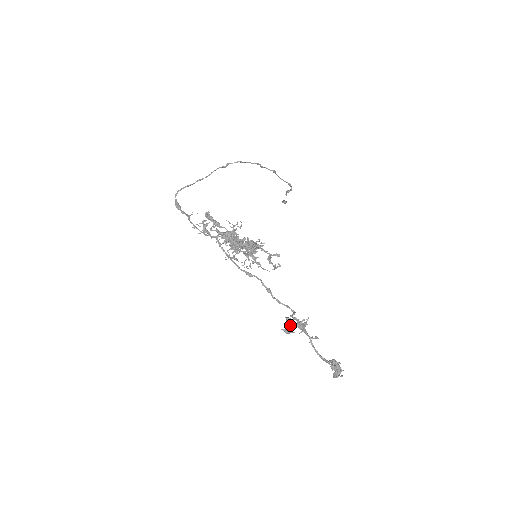
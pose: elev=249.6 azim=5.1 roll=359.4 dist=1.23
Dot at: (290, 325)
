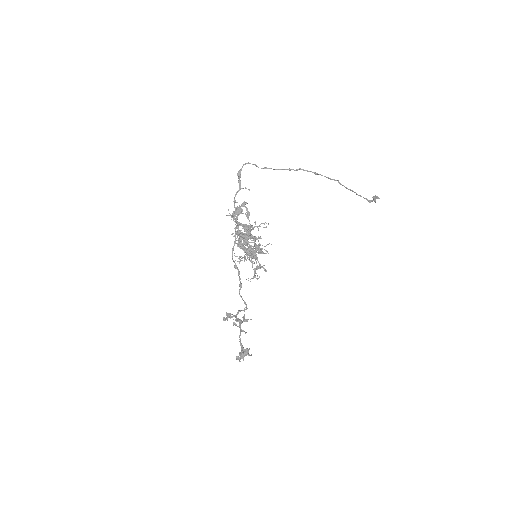
Dot at: (224, 320)
